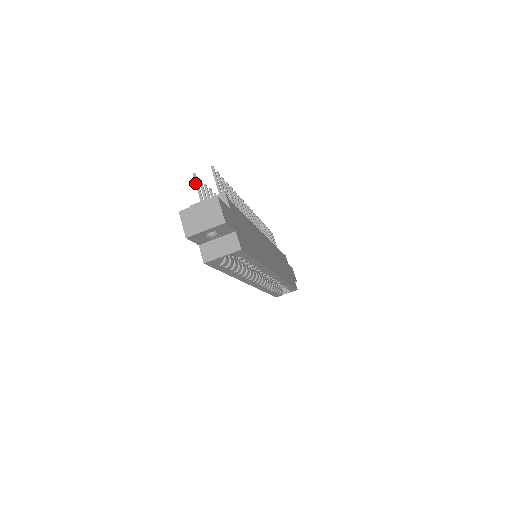
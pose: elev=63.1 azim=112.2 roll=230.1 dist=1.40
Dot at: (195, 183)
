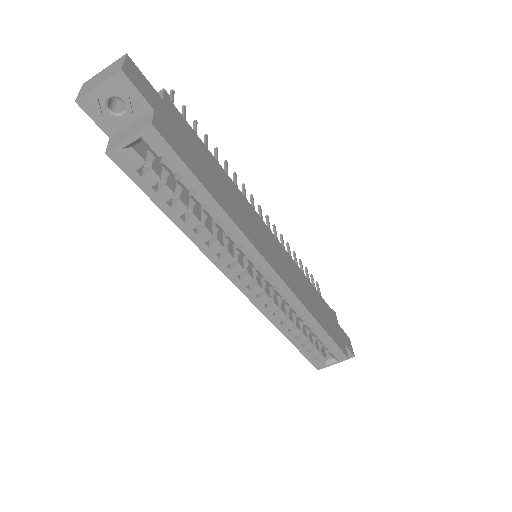
Dot at: occluded
